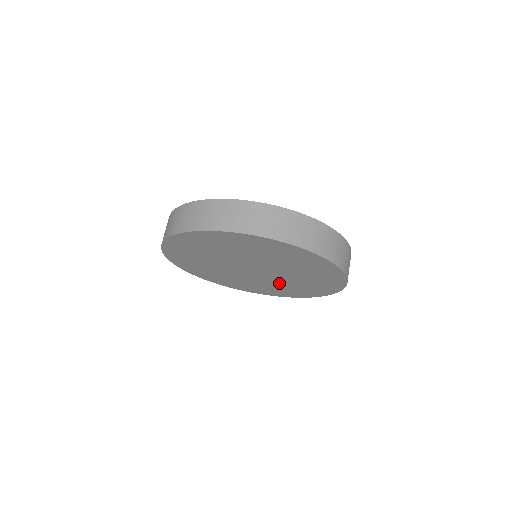
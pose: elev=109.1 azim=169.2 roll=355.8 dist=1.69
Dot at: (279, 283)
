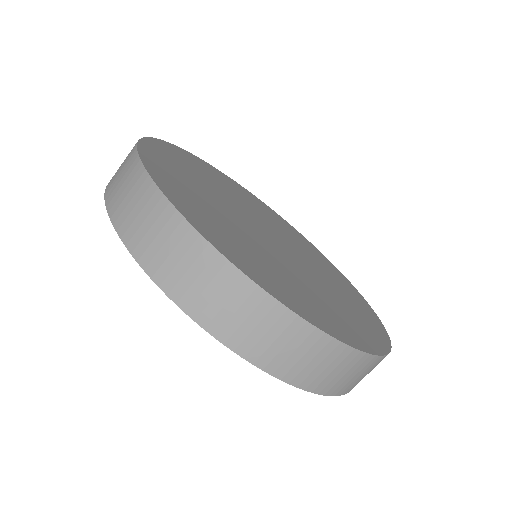
Dot at: occluded
